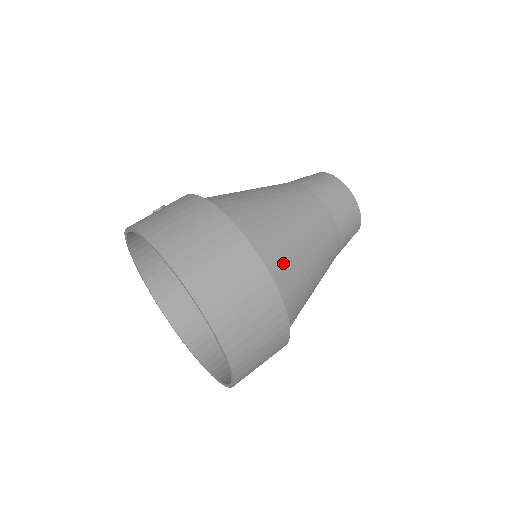
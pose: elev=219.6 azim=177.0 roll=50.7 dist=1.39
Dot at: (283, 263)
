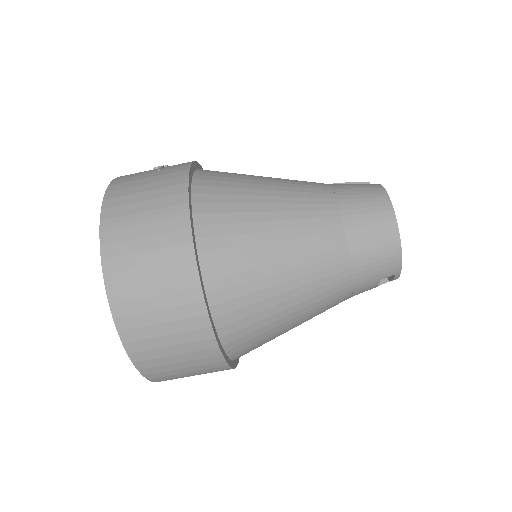
Dot at: (239, 297)
